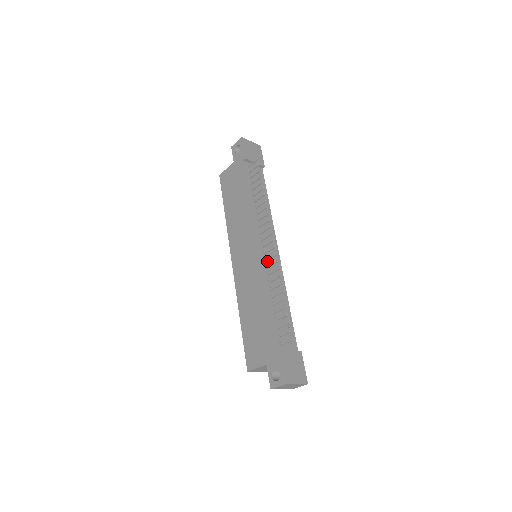
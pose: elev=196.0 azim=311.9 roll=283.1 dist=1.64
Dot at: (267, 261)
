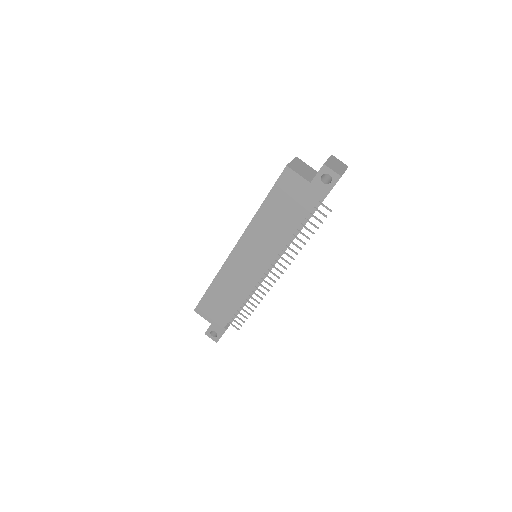
Dot at: (262, 277)
